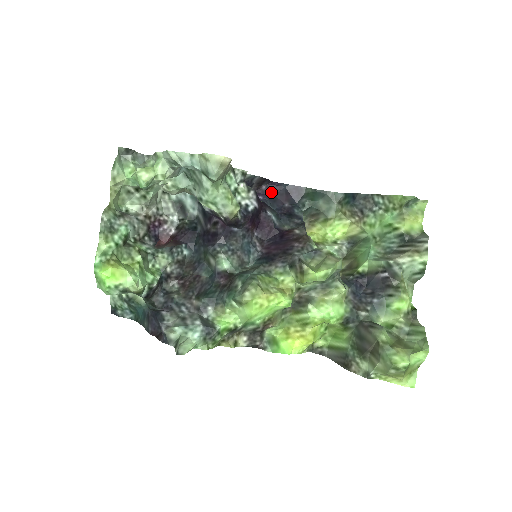
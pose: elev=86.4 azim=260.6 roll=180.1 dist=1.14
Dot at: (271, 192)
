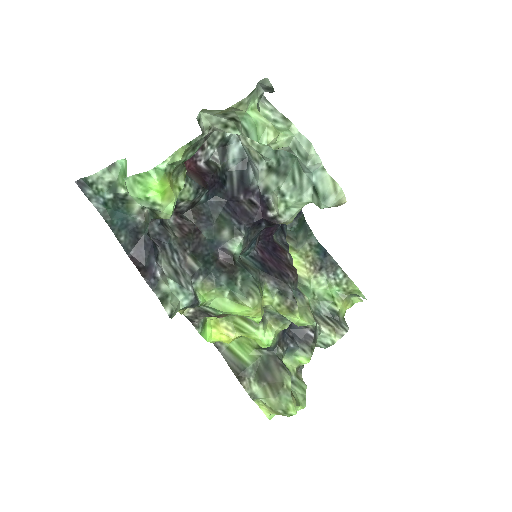
Dot at: occluded
